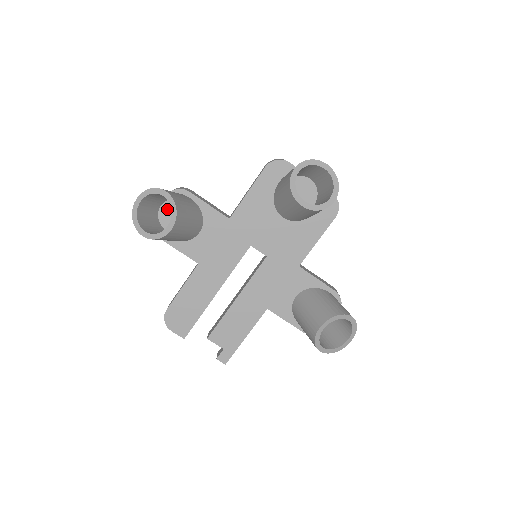
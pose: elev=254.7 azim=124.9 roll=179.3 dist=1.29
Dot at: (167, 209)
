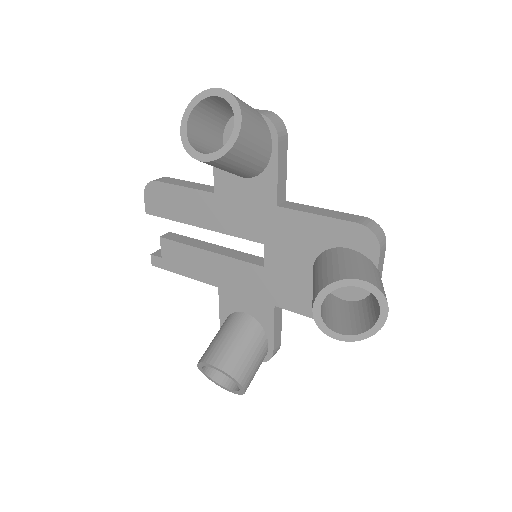
Dot at: occluded
